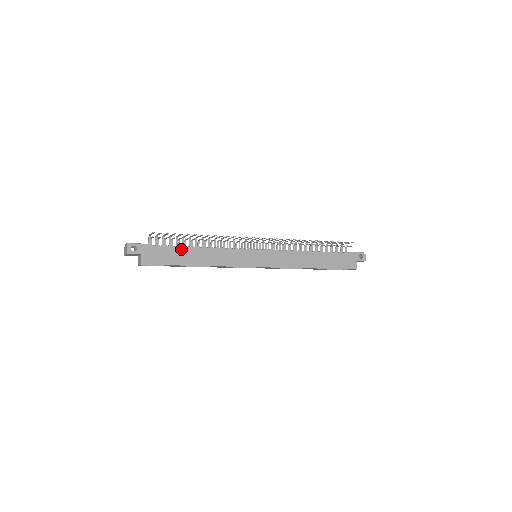
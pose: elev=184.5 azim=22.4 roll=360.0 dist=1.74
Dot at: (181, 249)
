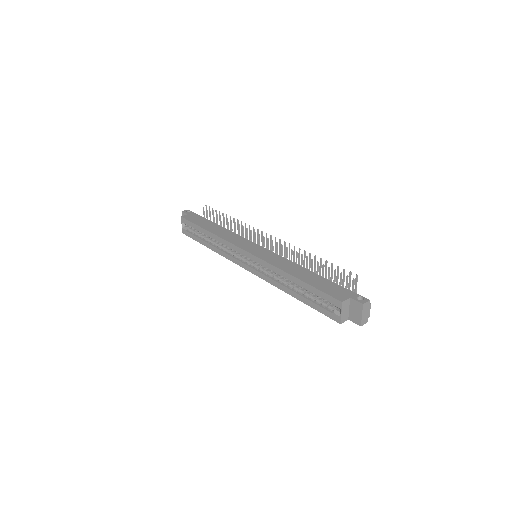
Dot at: (211, 222)
